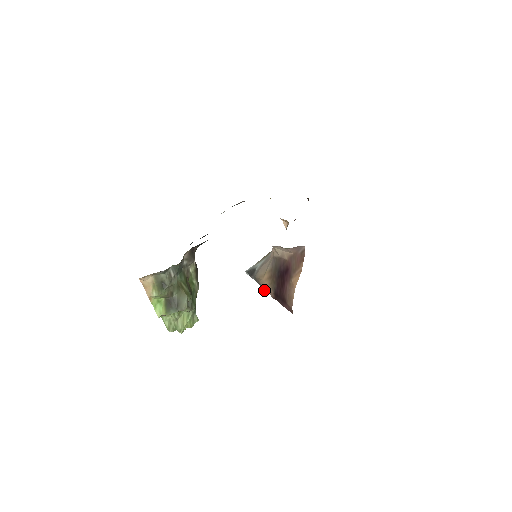
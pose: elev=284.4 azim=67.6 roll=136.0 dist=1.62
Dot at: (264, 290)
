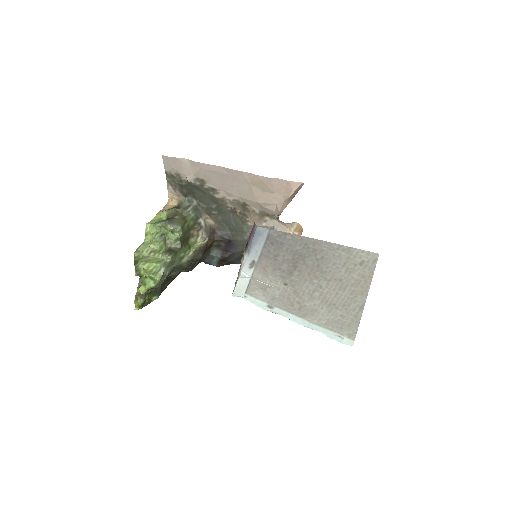
Dot at: occluded
